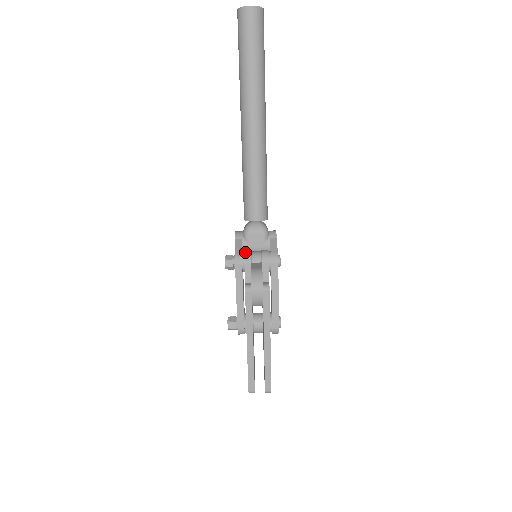
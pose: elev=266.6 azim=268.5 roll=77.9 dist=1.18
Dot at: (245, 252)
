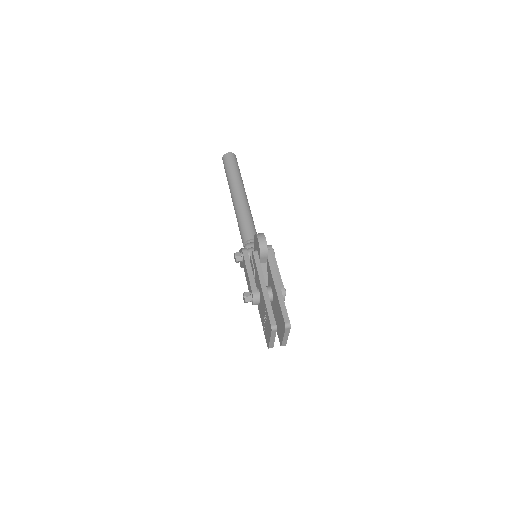
Dot at: occluded
